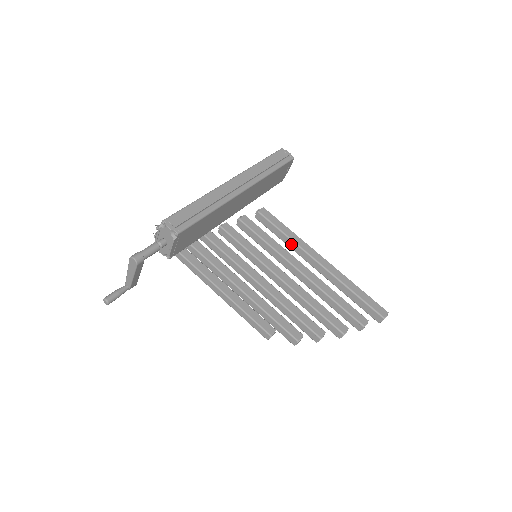
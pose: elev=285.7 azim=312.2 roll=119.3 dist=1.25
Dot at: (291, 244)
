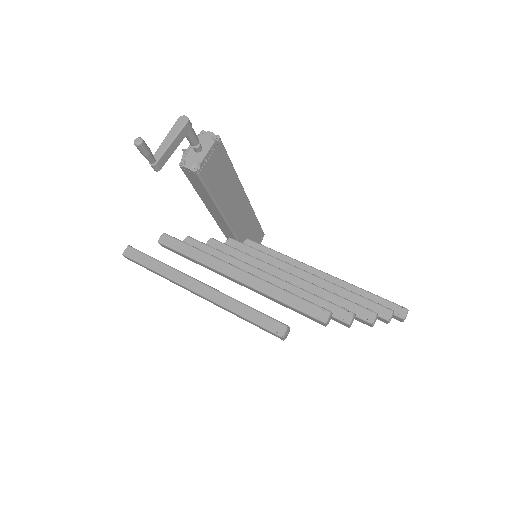
Dot at: (287, 261)
